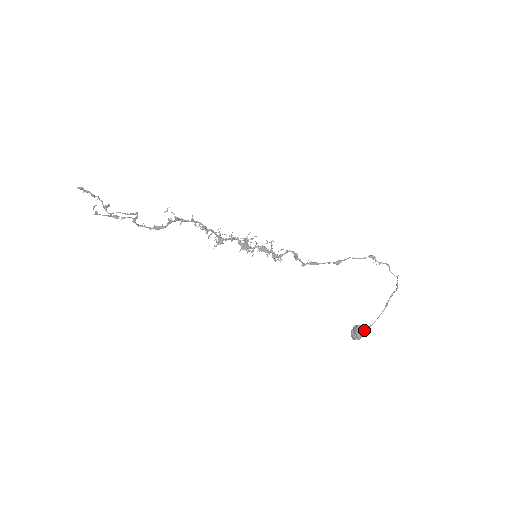
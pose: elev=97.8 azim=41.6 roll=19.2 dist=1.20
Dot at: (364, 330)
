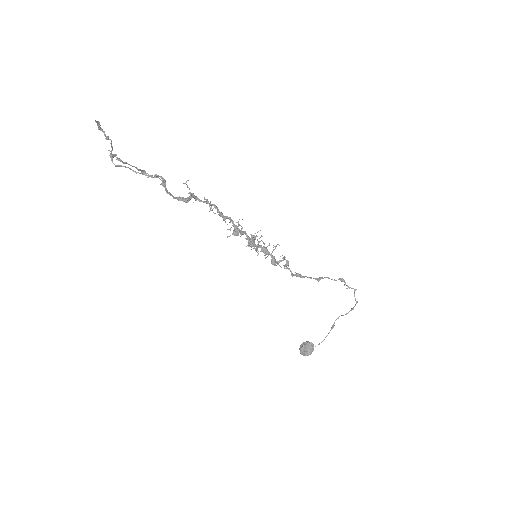
Dot at: (313, 347)
